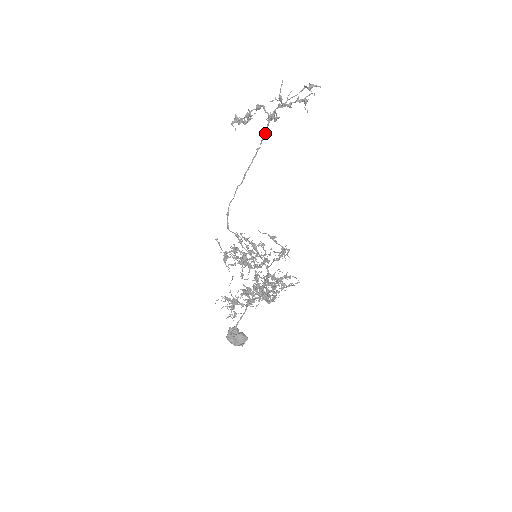
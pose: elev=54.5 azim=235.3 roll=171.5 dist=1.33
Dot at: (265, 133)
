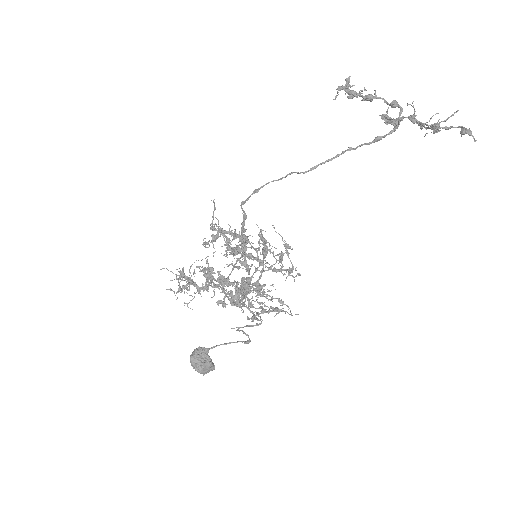
Dot at: (376, 140)
